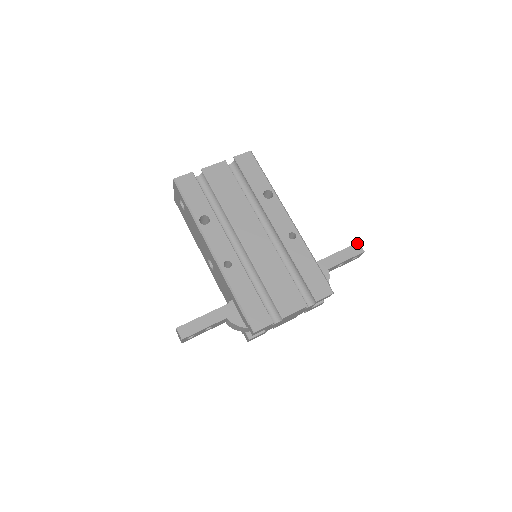
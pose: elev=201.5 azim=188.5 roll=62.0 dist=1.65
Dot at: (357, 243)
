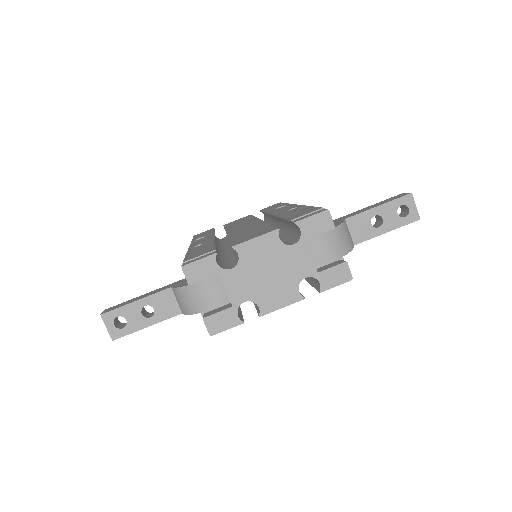
Dot at: (401, 194)
